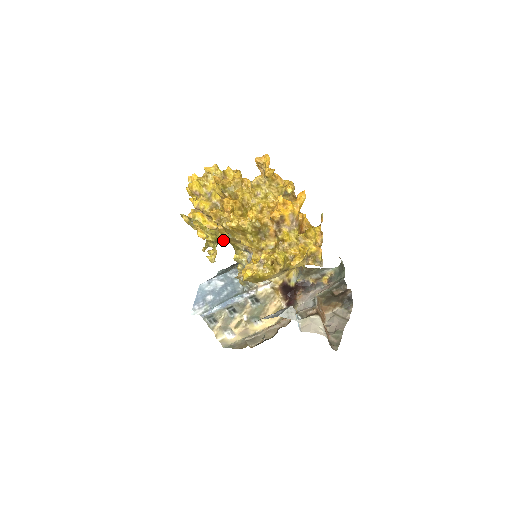
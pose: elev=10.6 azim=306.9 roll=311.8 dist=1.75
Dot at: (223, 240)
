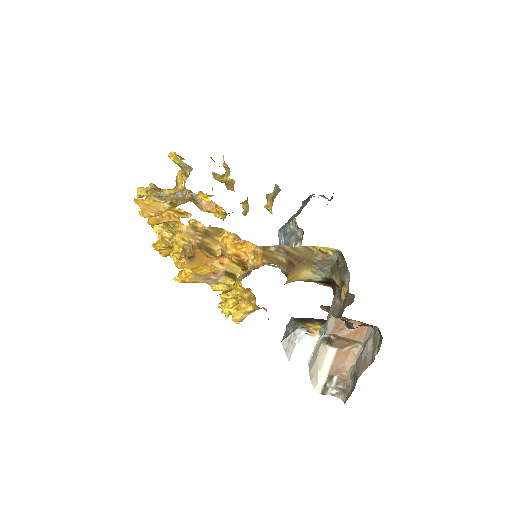
Dot at: occluded
